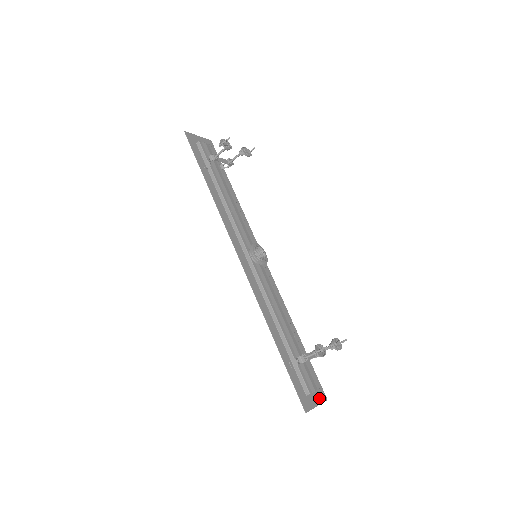
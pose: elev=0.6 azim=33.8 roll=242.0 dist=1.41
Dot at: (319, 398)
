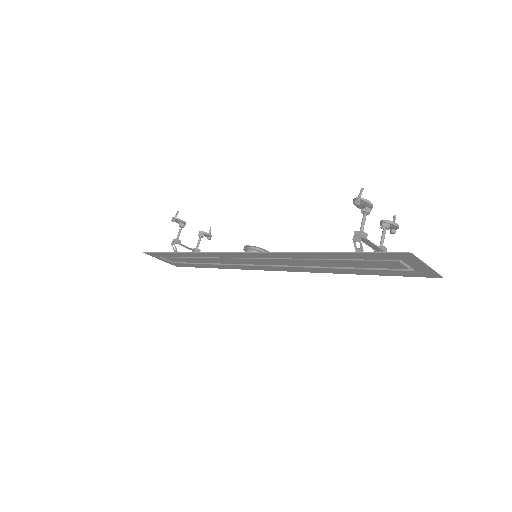
Dot at: (427, 271)
